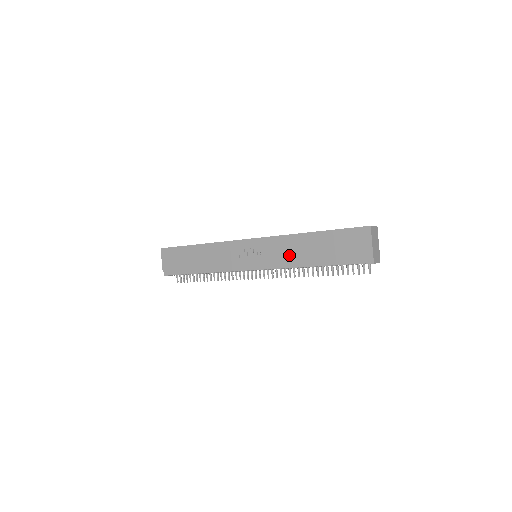
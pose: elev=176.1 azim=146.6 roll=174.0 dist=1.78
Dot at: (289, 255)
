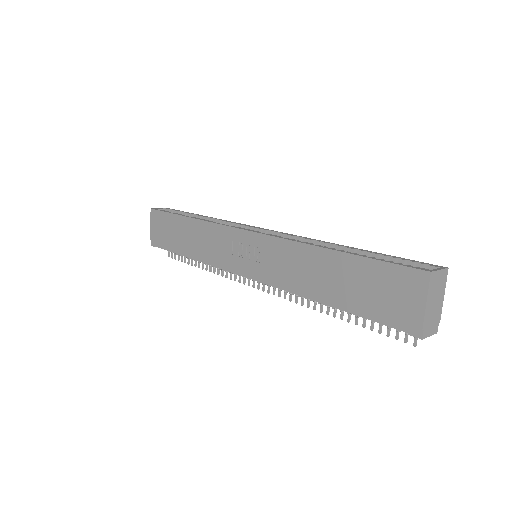
Dot at: (294, 274)
